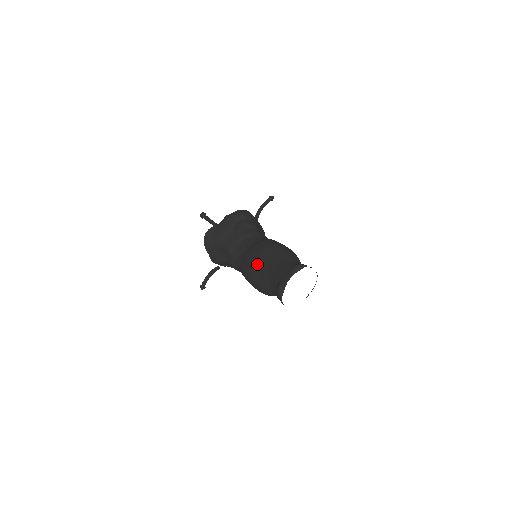
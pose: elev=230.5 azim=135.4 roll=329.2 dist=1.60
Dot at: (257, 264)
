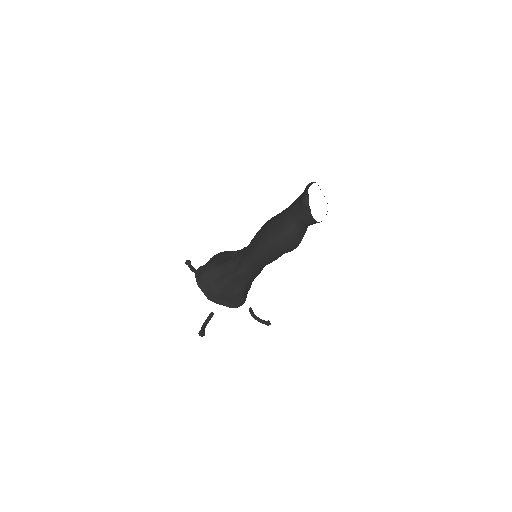
Dot at: (268, 226)
